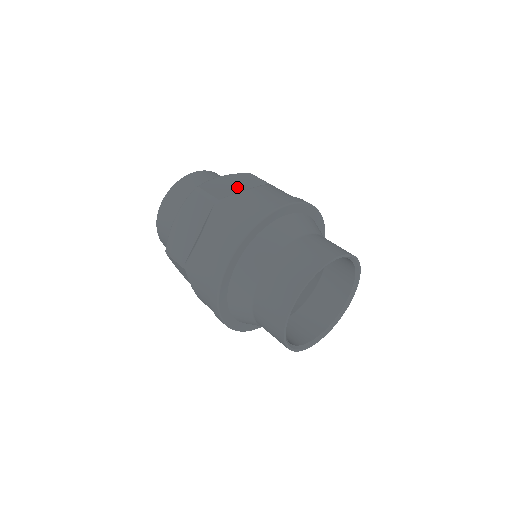
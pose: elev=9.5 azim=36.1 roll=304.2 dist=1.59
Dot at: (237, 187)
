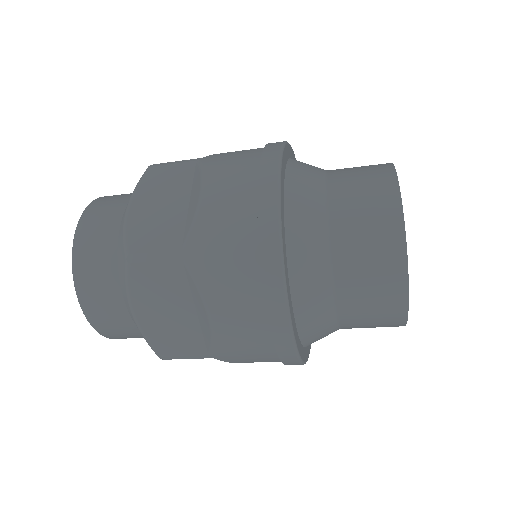
Dot at: (172, 205)
